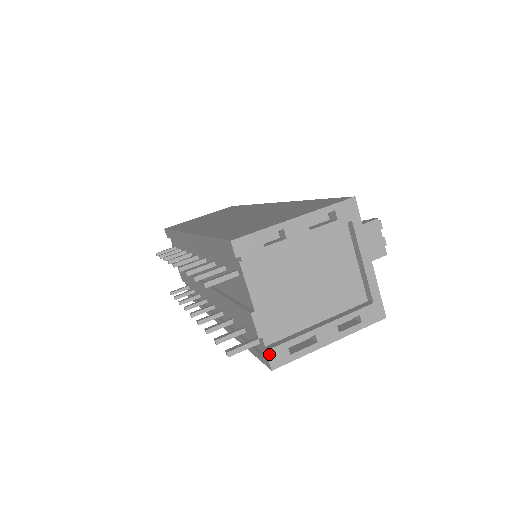
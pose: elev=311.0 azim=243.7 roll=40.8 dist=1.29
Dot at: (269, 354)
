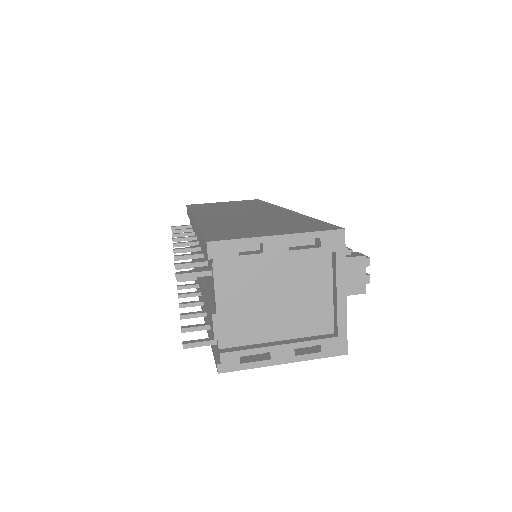
Dot at: (220, 357)
